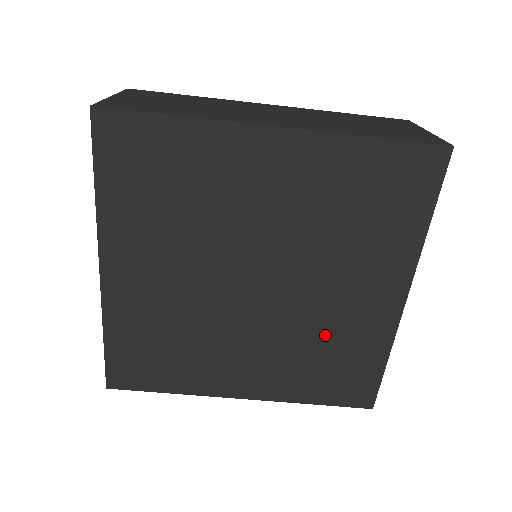
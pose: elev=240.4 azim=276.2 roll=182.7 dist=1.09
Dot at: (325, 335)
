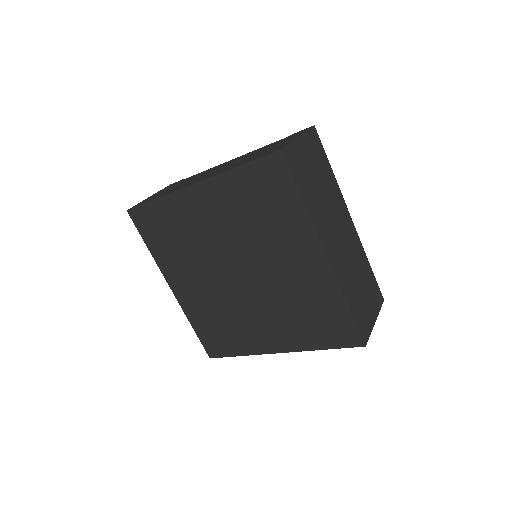
Dot at: (234, 320)
